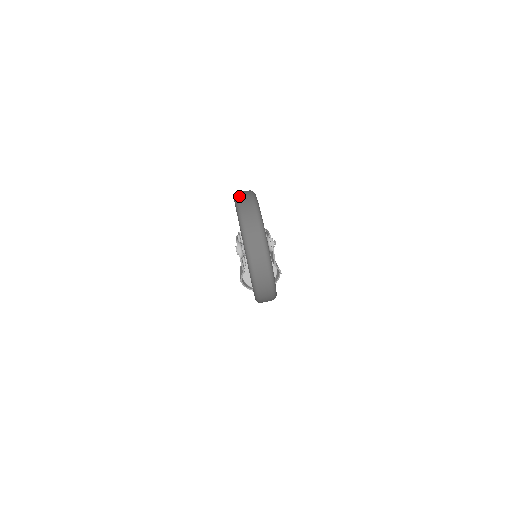
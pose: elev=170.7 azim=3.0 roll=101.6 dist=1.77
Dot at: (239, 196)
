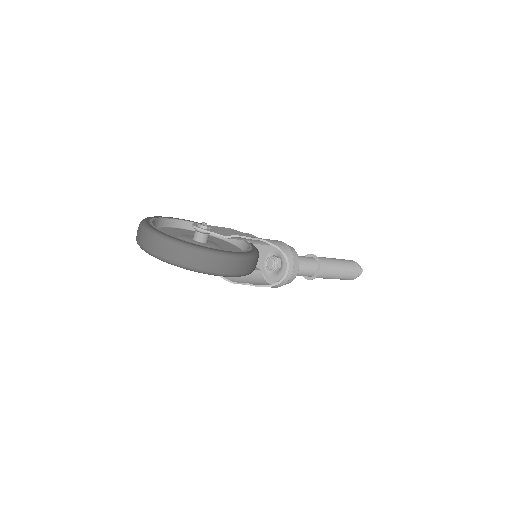
Dot at: occluded
